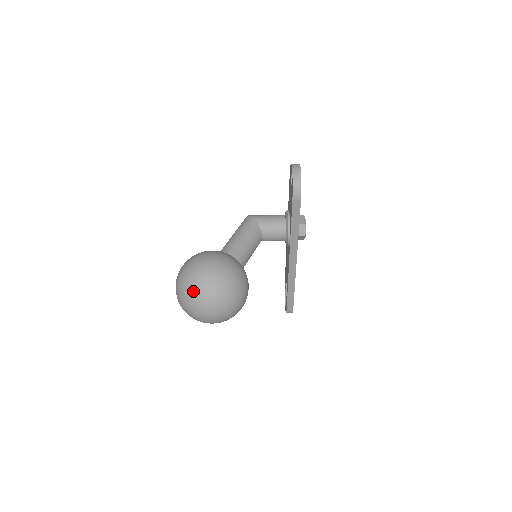
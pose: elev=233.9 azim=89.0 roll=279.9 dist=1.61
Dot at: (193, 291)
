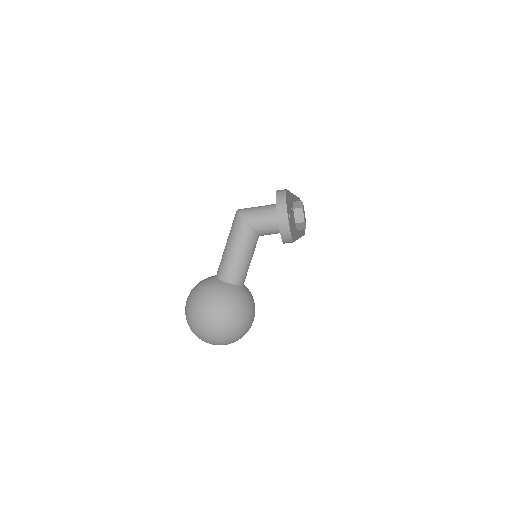
Dot at: (205, 340)
